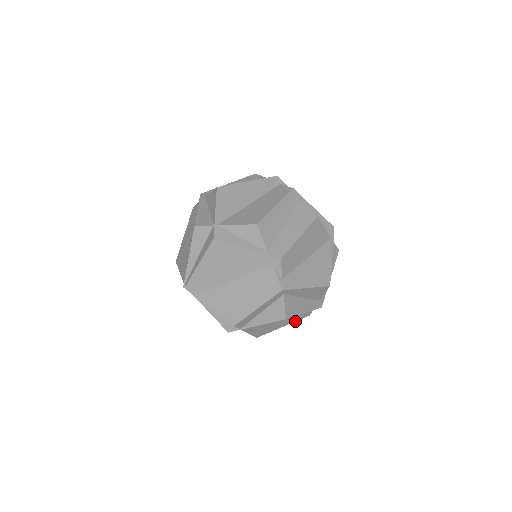
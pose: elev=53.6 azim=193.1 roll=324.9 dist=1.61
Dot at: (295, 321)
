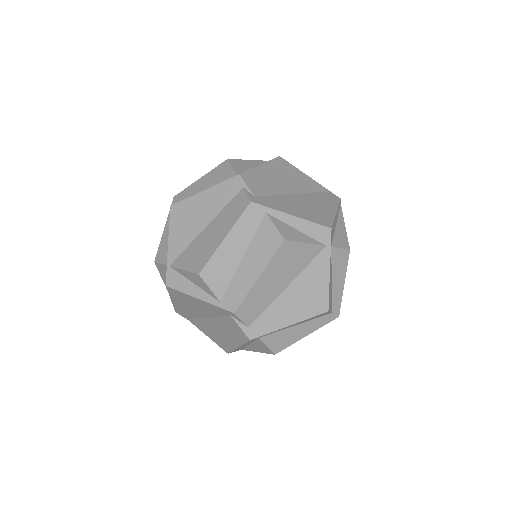
Dot at: occluded
